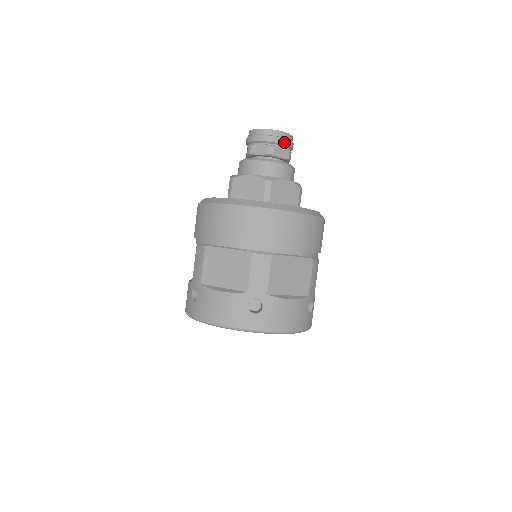
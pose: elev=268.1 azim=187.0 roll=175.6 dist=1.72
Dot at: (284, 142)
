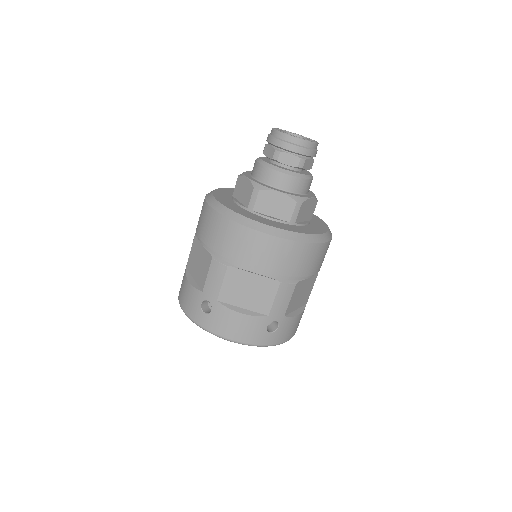
Dot at: (314, 154)
